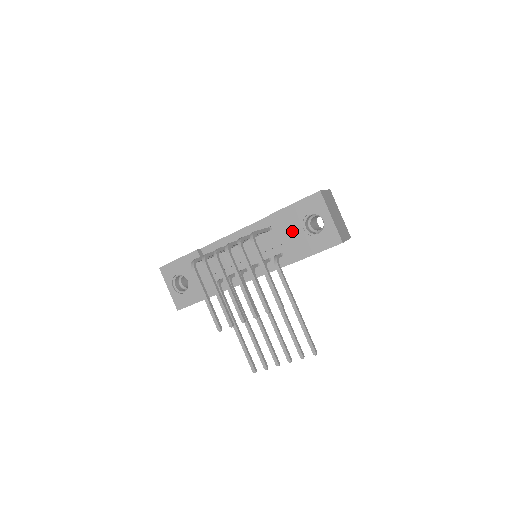
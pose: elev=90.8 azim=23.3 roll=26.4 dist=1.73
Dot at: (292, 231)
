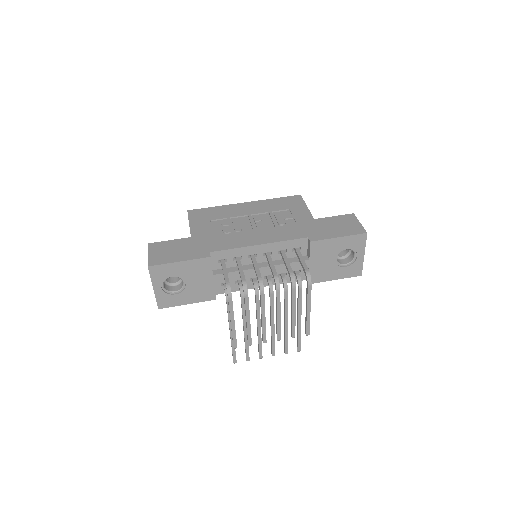
Dot at: (324, 259)
